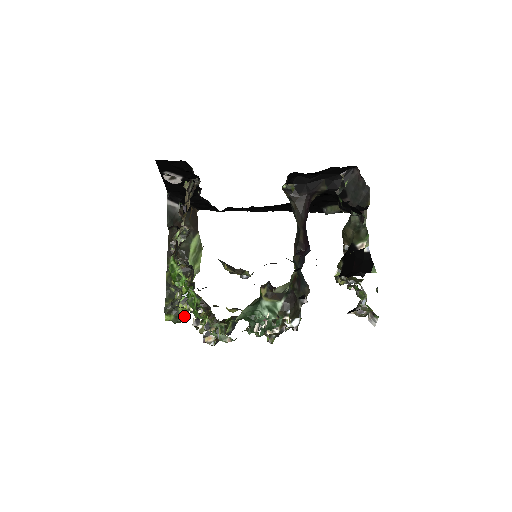
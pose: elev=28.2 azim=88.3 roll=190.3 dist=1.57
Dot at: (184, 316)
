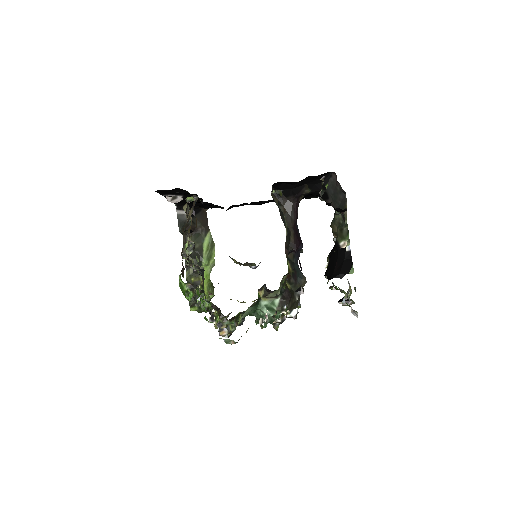
Dot at: occluded
